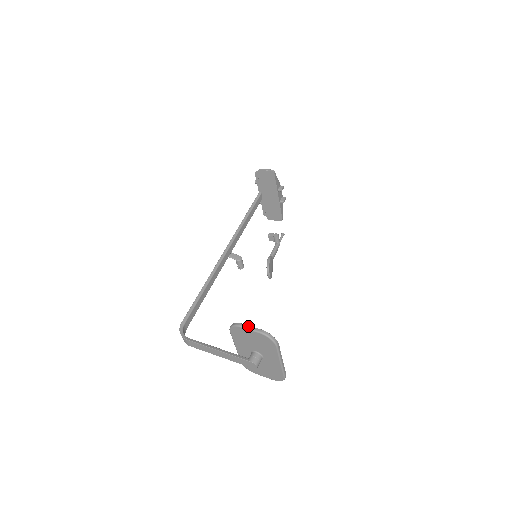
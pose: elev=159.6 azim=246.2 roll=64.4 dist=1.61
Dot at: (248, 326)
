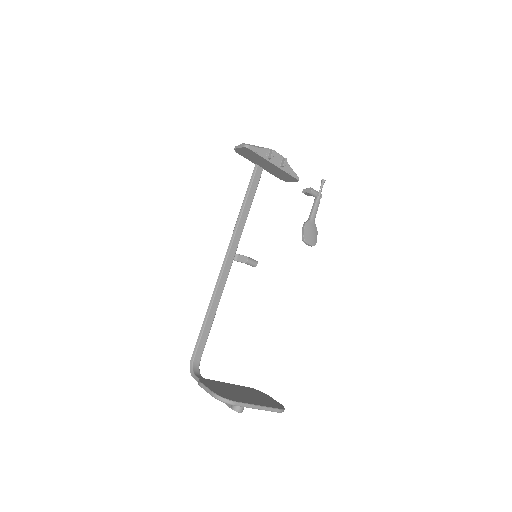
Dot at: (204, 387)
